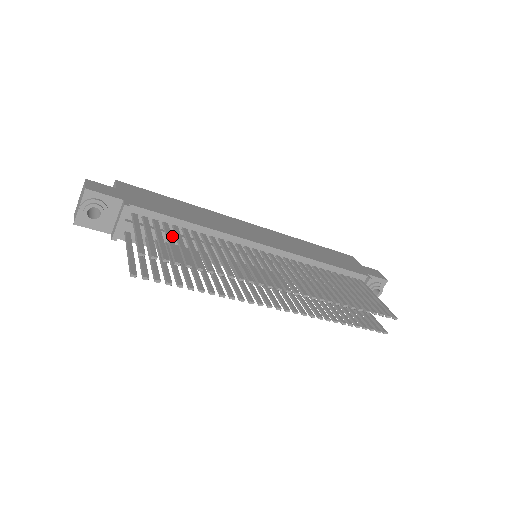
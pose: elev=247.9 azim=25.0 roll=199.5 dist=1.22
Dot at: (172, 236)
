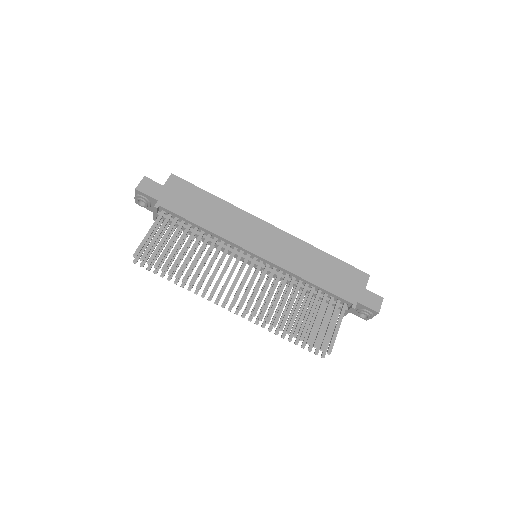
Dot at: occluded
